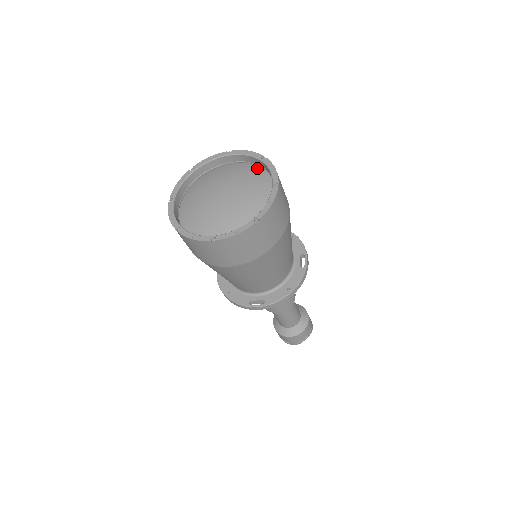
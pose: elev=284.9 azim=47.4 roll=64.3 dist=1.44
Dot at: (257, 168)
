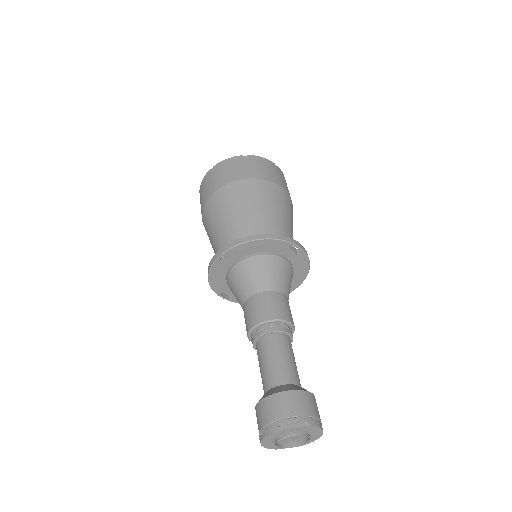
Dot at: occluded
